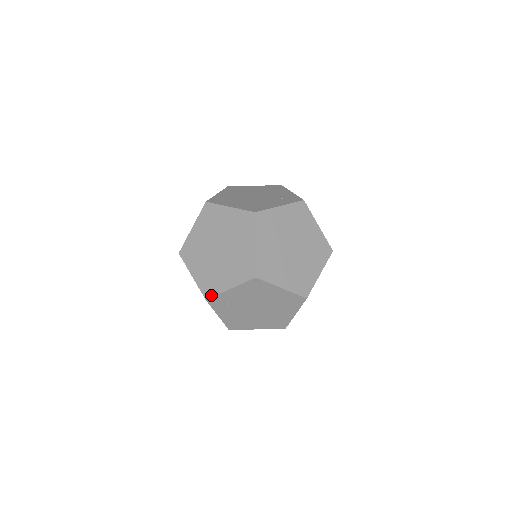
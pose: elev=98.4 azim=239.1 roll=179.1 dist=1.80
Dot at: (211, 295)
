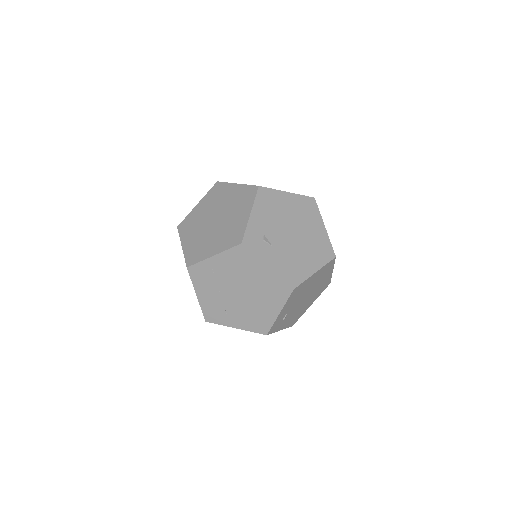
Dot at: (241, 236)
